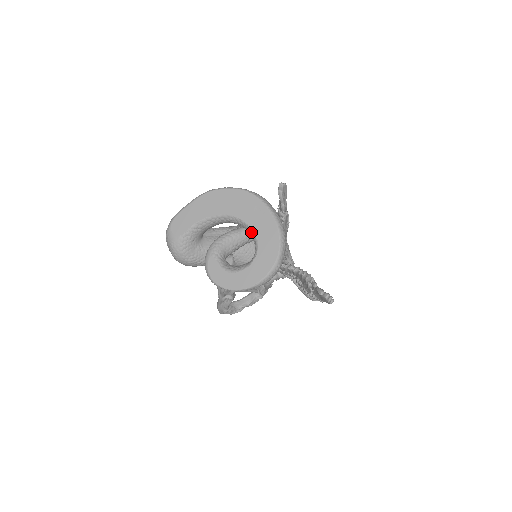
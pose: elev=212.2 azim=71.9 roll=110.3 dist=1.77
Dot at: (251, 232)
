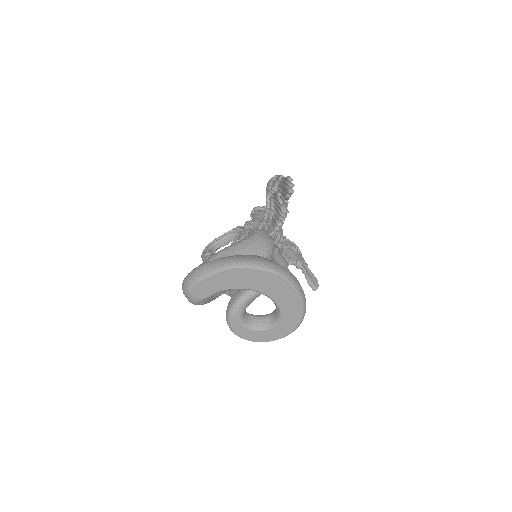
Dot at: (276, 305)
